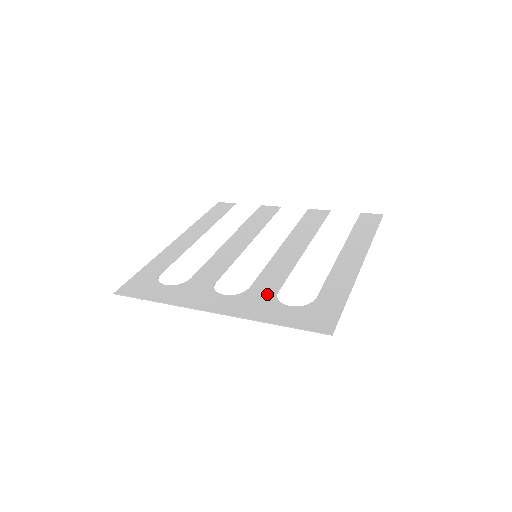
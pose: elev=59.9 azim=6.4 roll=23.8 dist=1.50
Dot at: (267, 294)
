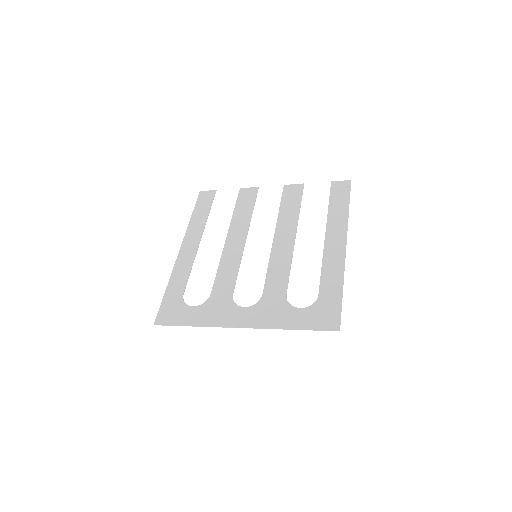
Dot at: (279, 299)
